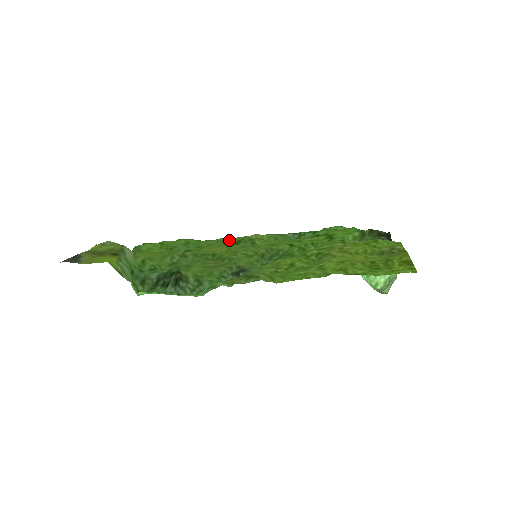
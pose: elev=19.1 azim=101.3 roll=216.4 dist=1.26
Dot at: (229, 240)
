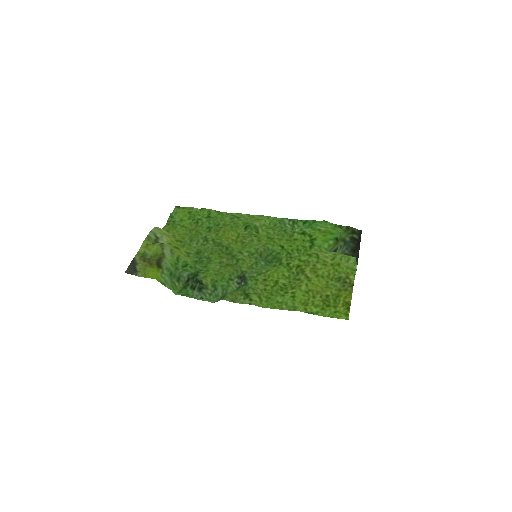
Dot at: (240, 219)
